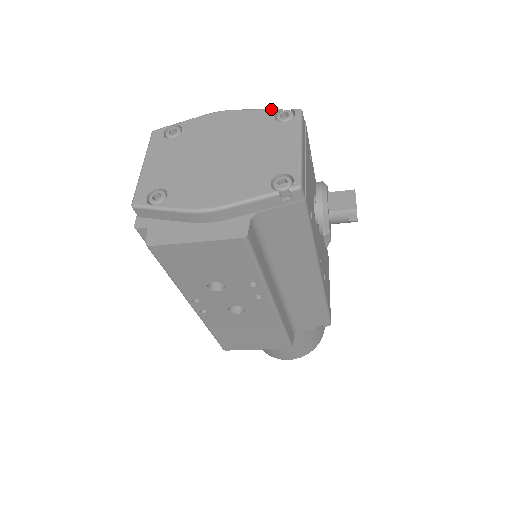
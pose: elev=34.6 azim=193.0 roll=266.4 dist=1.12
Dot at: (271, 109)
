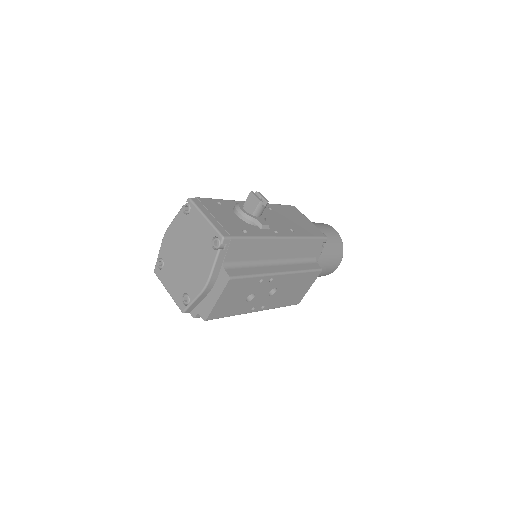
Dot at: (179, 211)
